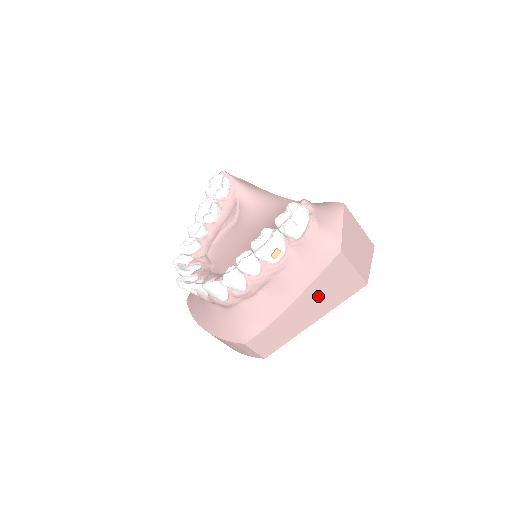
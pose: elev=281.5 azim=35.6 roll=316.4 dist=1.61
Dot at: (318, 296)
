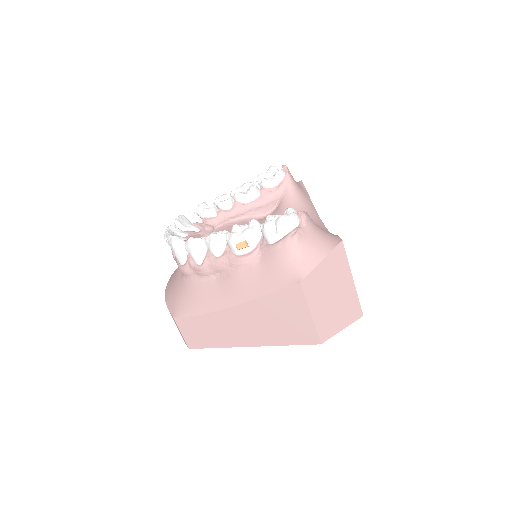
Dot at: (262, 318)
